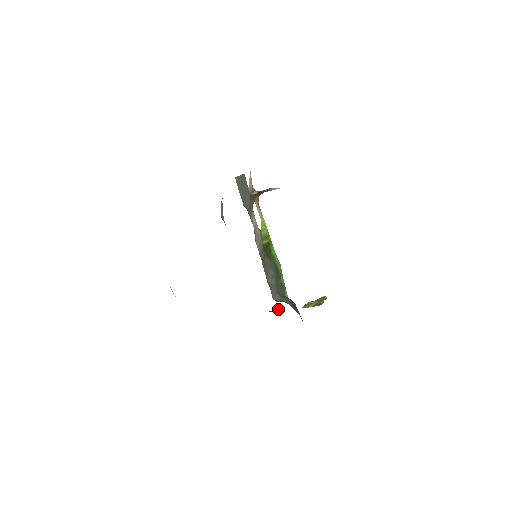
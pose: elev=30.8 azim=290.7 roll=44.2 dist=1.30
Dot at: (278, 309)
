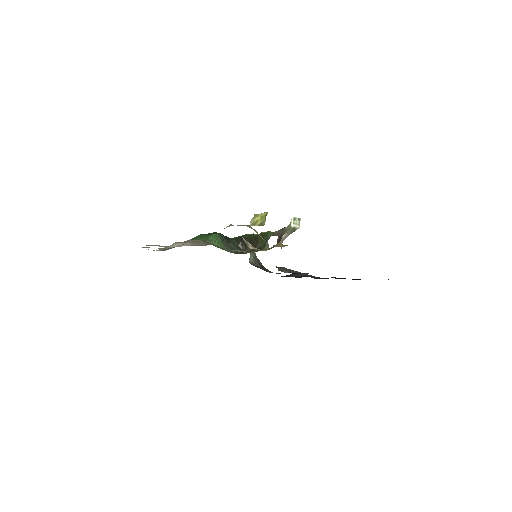
Dot at: (241, 246)
